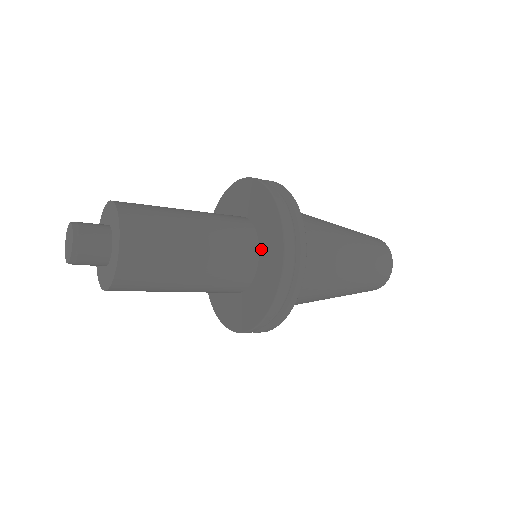
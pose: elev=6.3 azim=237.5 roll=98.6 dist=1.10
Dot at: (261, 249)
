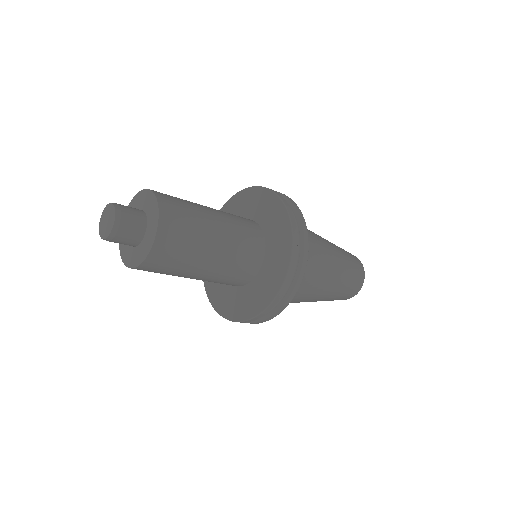
Dot at: (255, 218)
